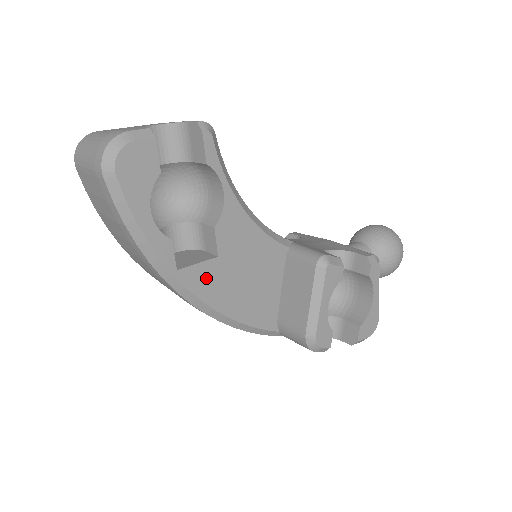
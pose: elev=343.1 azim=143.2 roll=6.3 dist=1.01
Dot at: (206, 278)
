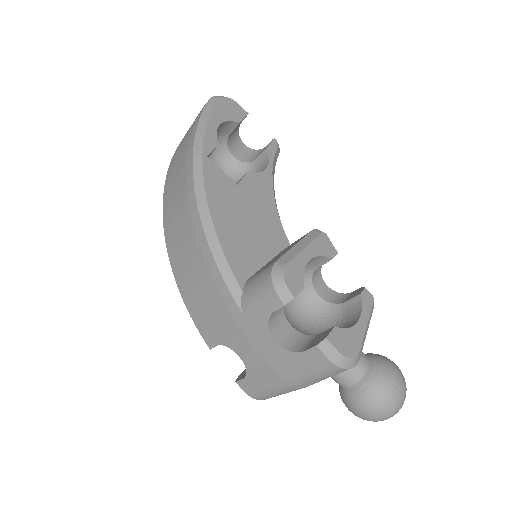
Dot at: (220, 183)
